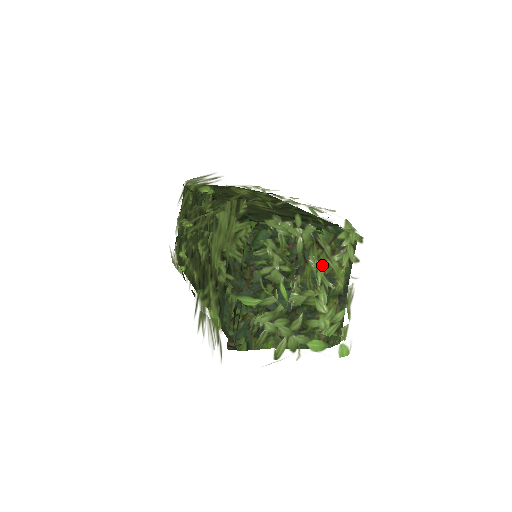
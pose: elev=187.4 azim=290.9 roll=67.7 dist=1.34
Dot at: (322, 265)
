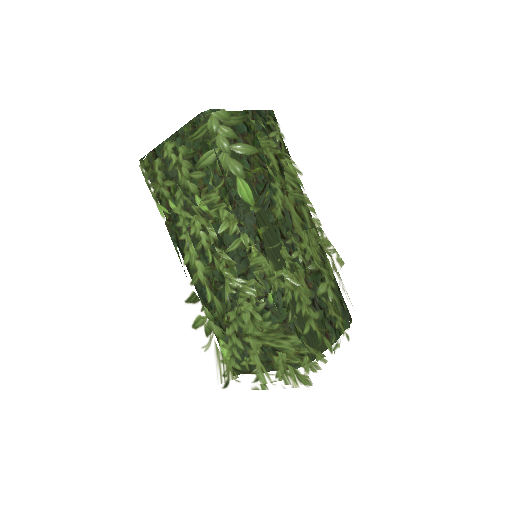
Dot at: occluded
